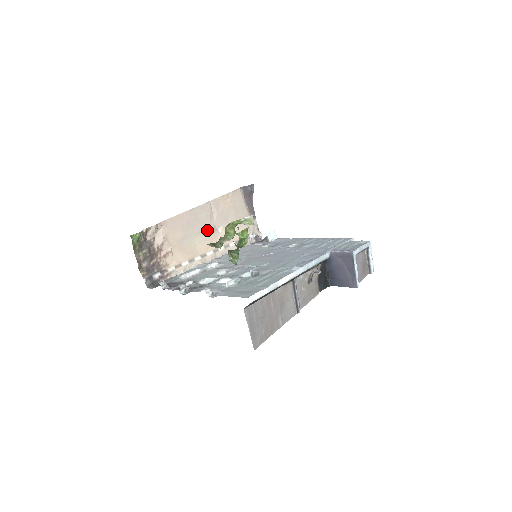
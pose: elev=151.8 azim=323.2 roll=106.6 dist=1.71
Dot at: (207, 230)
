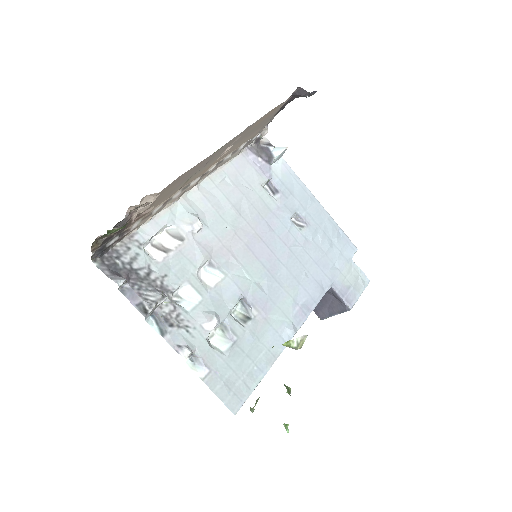
Dot at: (214, 159)
